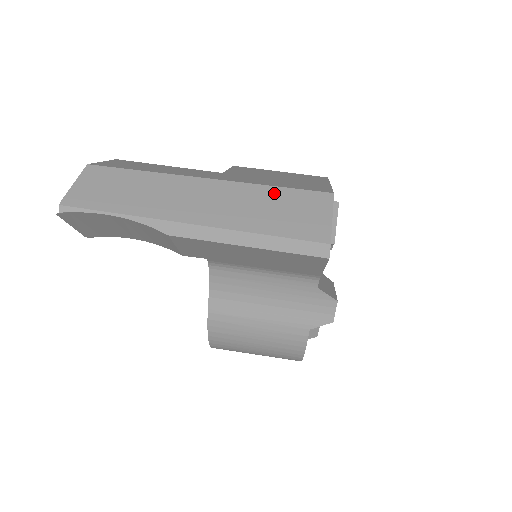
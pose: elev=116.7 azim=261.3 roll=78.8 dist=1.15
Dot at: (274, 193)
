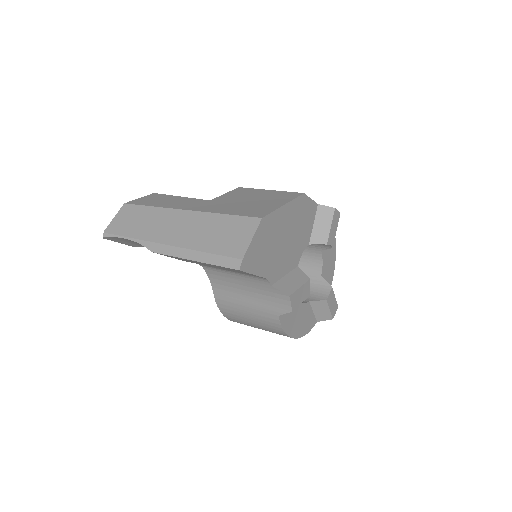
Dot at: (222, 220)
